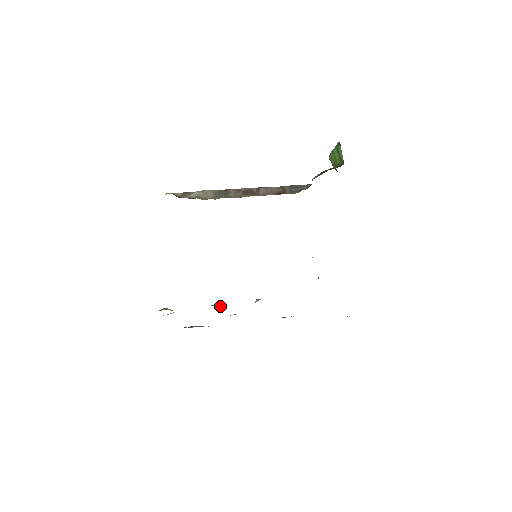
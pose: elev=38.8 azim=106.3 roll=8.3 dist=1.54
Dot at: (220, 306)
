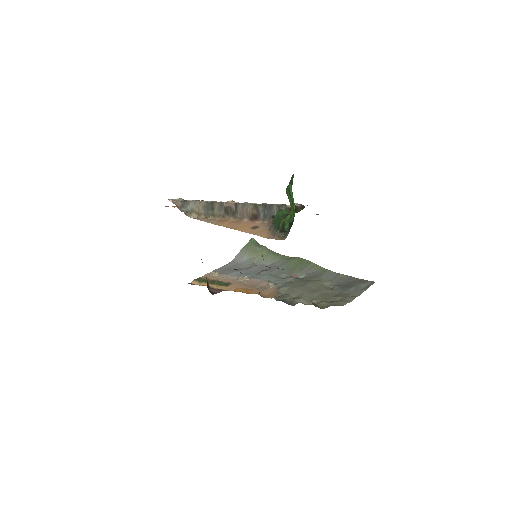
Dot at: (246, 279)
